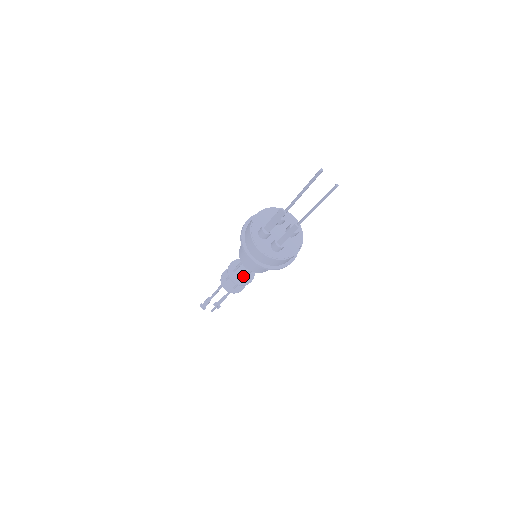
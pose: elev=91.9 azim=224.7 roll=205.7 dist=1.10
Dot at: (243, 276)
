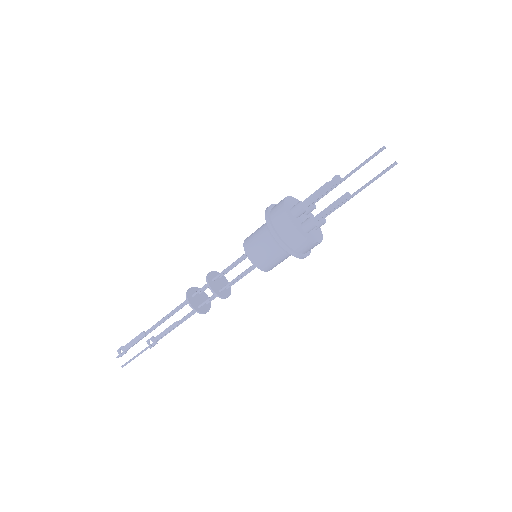
Dot at: (221, 288)
